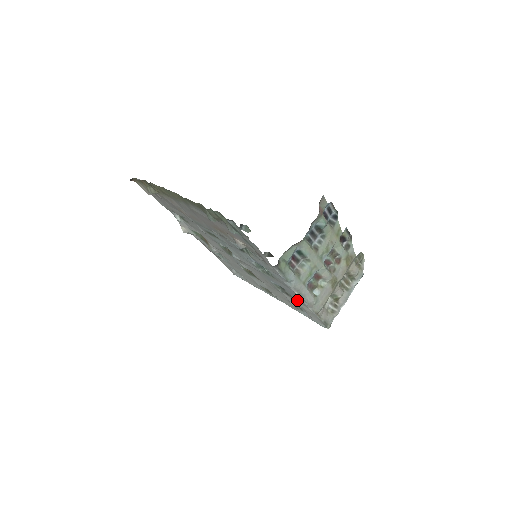
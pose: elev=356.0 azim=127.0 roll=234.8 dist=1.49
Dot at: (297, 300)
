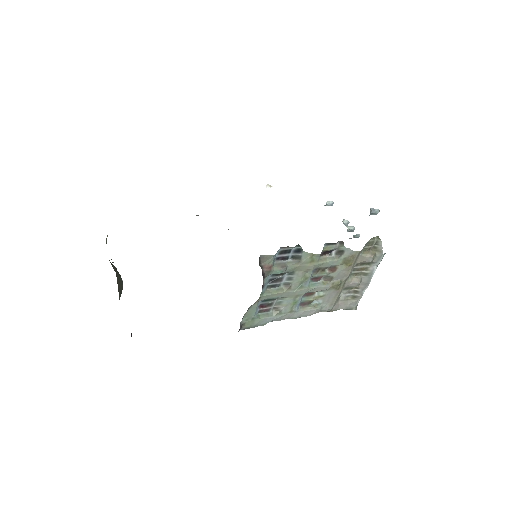
Dot at: occluded
